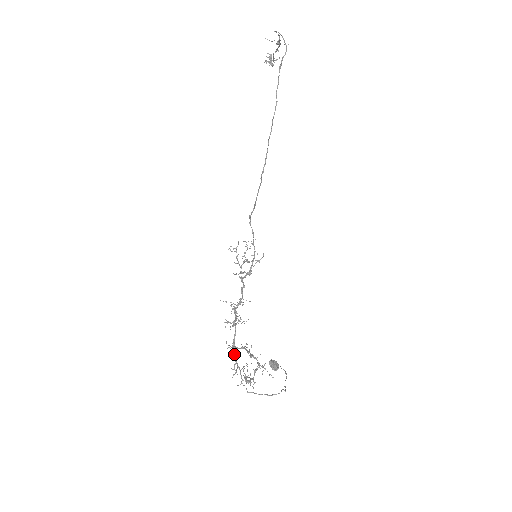
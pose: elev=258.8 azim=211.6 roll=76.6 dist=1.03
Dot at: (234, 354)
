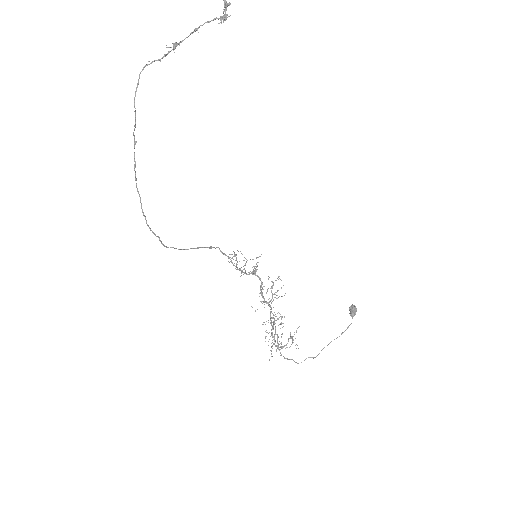
Dot at: occluded
